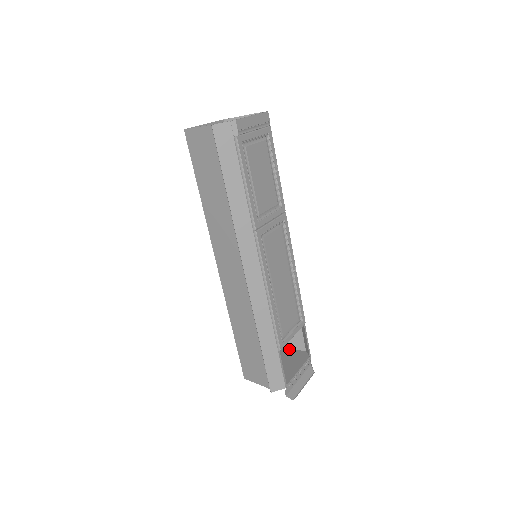
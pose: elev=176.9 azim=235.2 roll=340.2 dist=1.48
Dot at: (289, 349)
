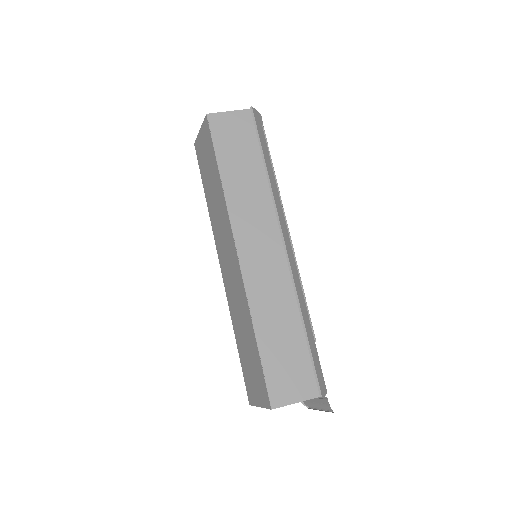
Dot at: occluded
